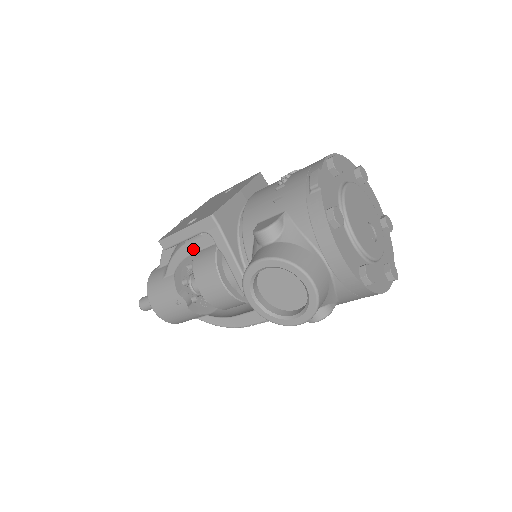
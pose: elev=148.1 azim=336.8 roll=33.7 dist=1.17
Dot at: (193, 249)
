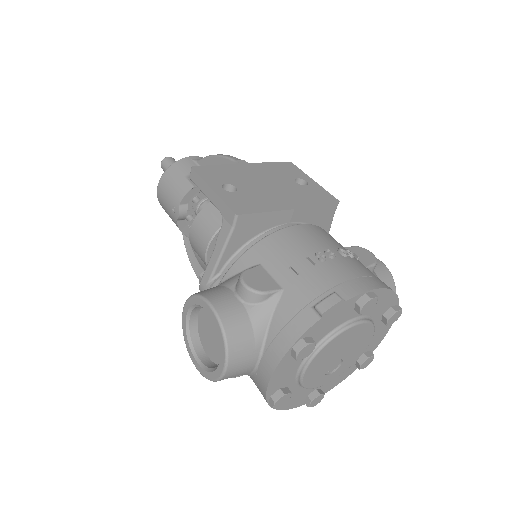
Dot at: occluded
